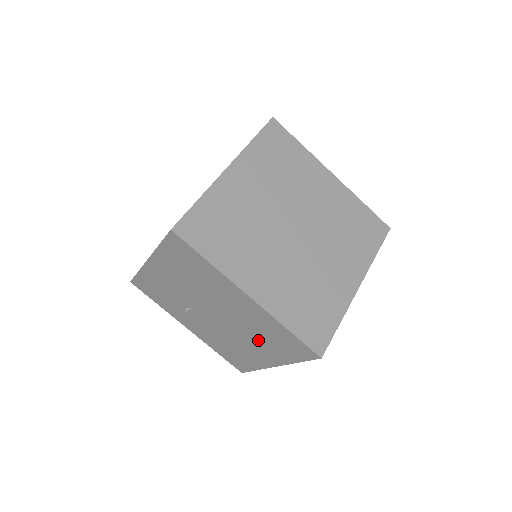
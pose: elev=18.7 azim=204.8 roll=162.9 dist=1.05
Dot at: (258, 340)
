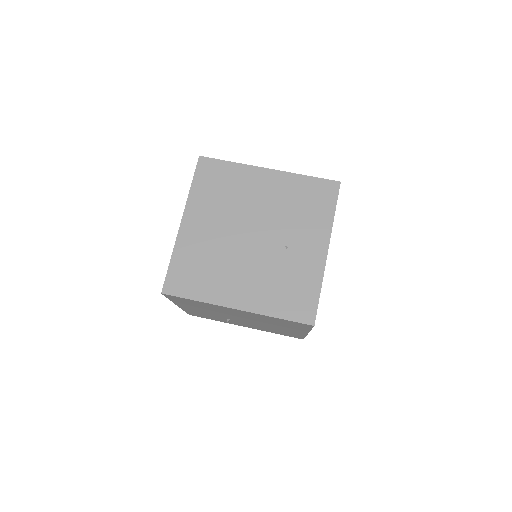
Dot at: (278, 325)
